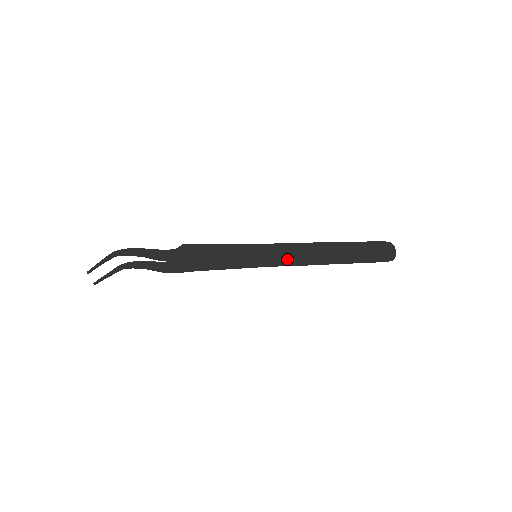
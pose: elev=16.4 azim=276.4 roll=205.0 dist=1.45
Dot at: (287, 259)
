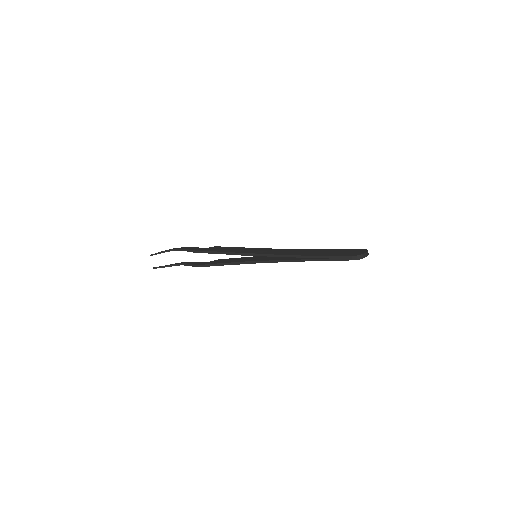
Dot at: (271, 254)
